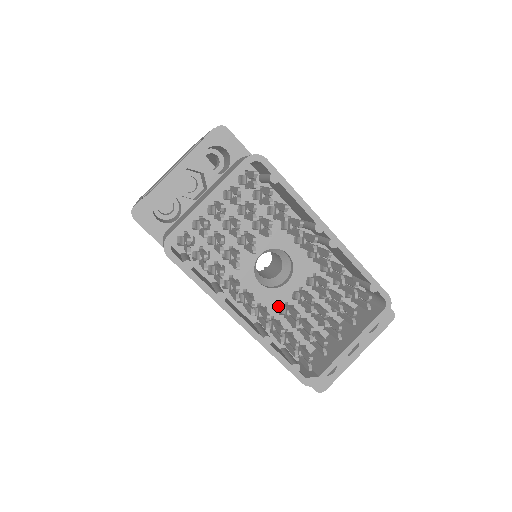
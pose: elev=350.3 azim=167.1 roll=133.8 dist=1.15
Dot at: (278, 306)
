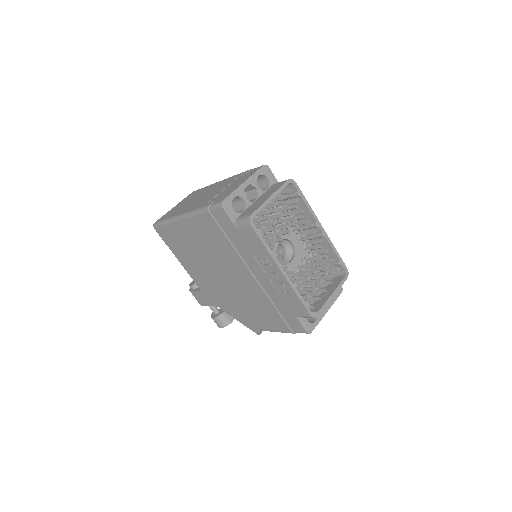
Dot at: (288, 275)
